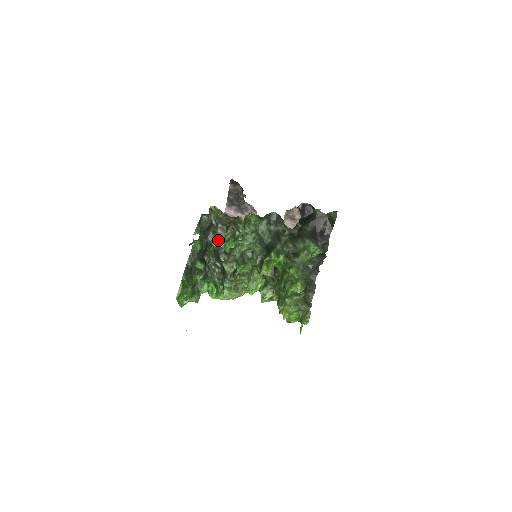
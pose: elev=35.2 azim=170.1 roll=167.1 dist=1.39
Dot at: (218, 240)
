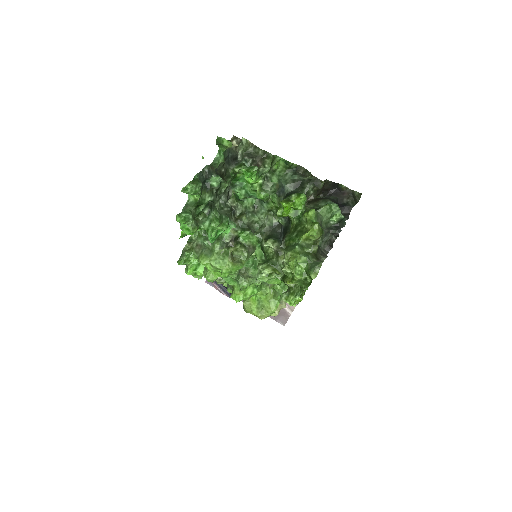
Dot at: (241, 166)
